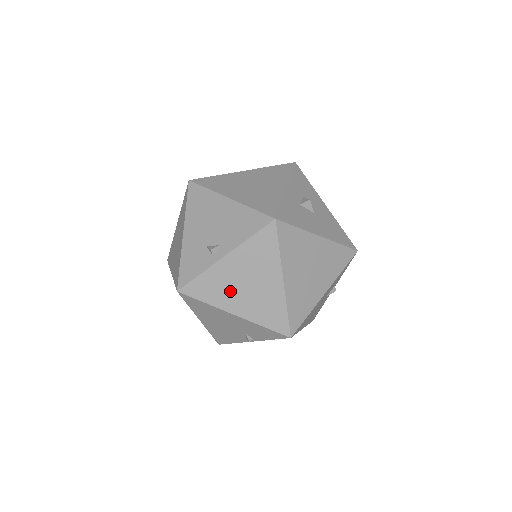
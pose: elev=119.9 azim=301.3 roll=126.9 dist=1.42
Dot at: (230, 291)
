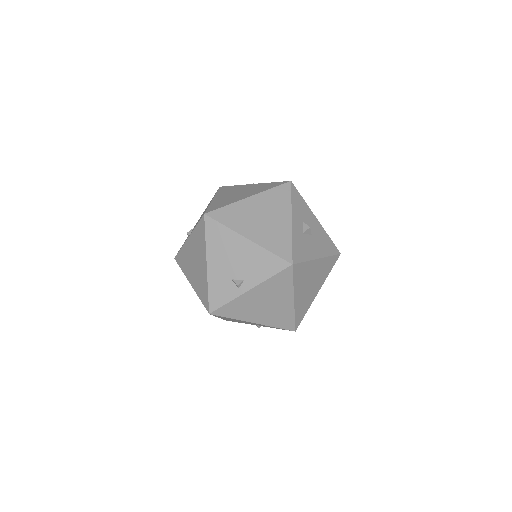
Dot at: (252, 310)
